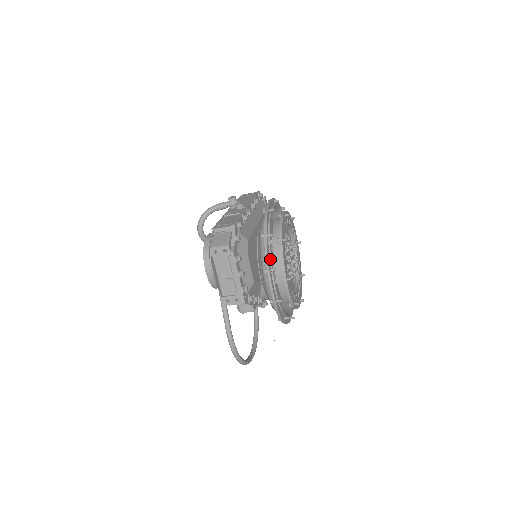
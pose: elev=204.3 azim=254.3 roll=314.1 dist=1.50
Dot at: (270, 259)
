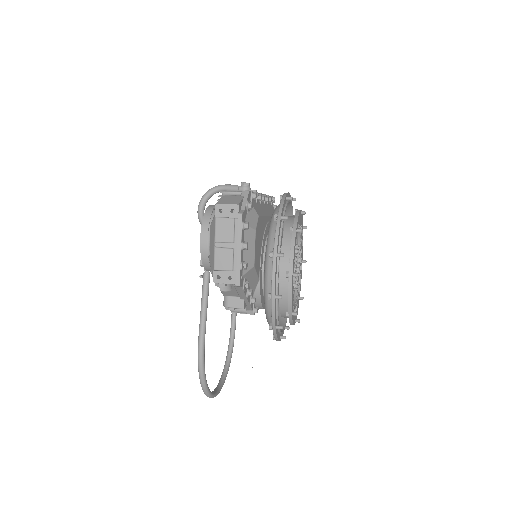
Dot at: (279, 243)
